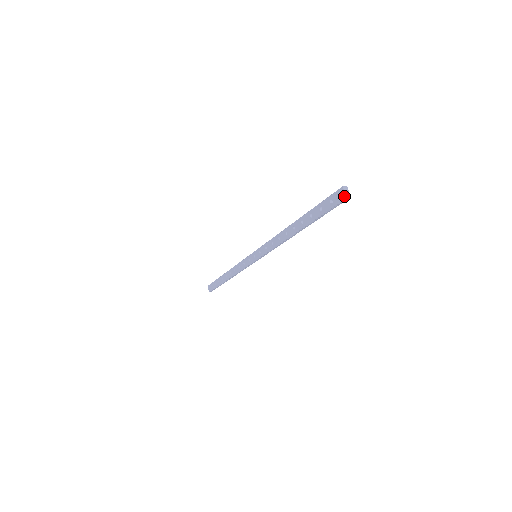
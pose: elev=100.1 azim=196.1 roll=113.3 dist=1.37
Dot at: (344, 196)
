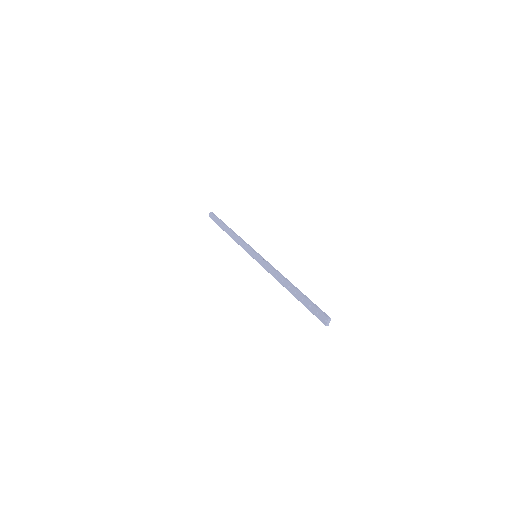
Dot at: (325, 323)
